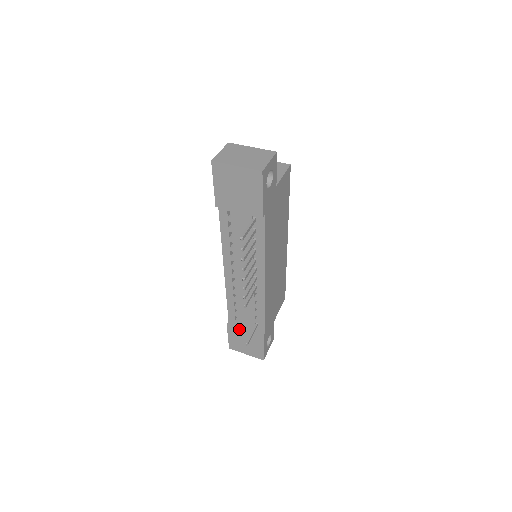
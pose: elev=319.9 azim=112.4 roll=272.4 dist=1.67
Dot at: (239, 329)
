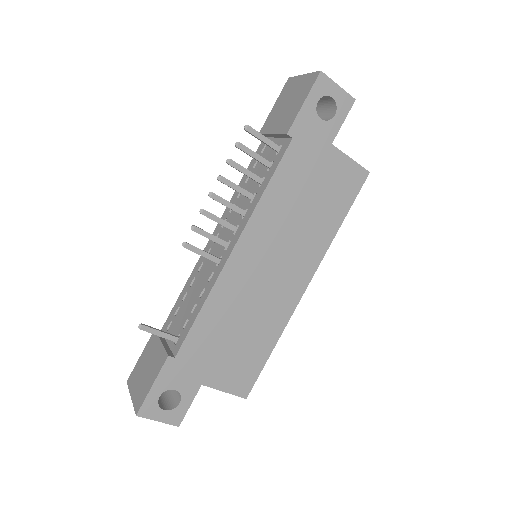
Dot at: (158, 339)
